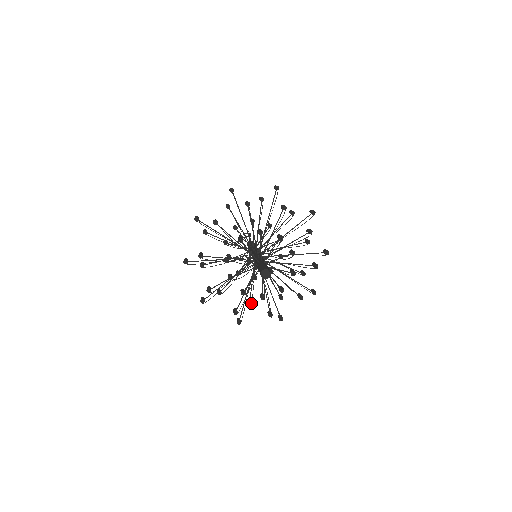
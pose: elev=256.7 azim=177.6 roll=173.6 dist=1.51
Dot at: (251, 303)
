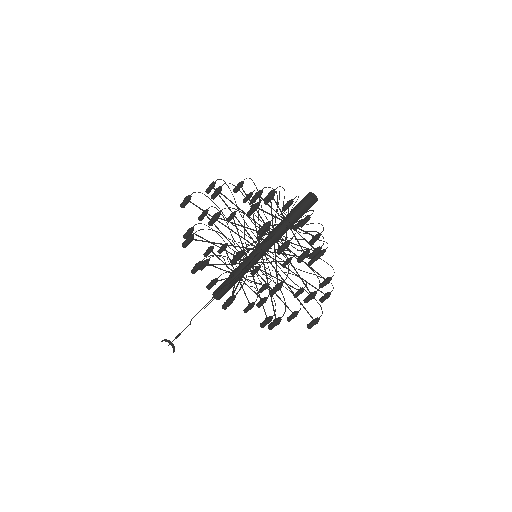
Dot at: occluded
